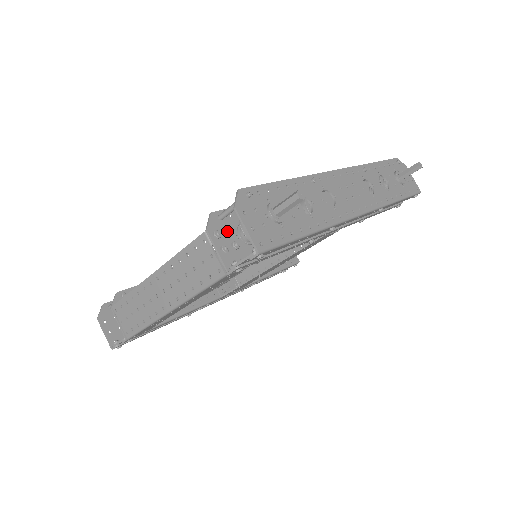
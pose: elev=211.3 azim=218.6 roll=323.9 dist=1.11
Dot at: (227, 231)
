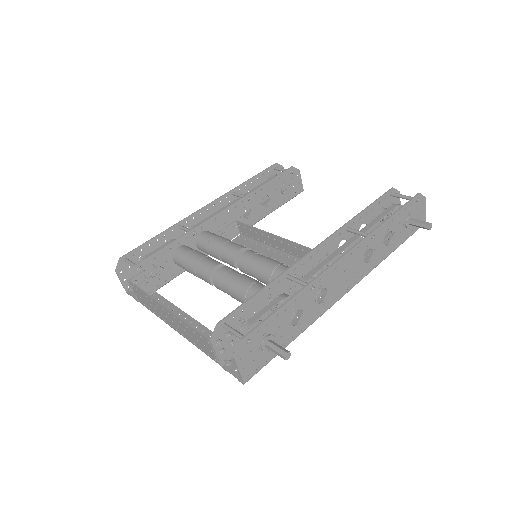
Dot at: (227, 337)
